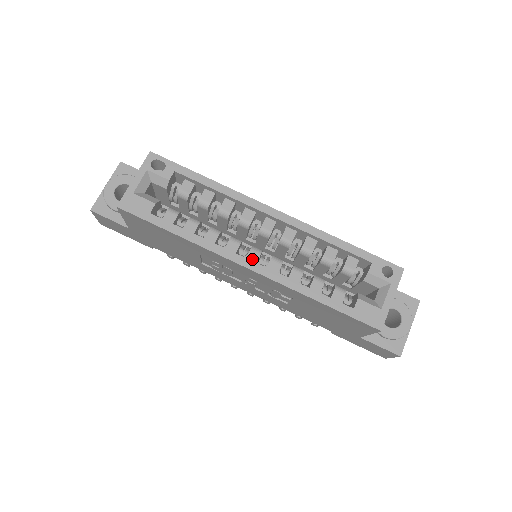
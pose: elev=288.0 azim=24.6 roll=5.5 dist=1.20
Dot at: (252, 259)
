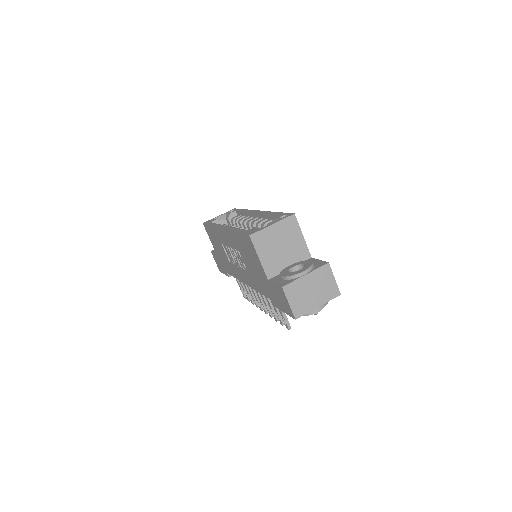
Dot at: occluded
